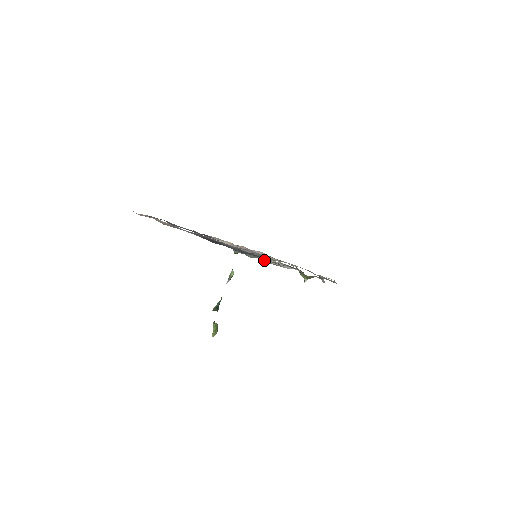
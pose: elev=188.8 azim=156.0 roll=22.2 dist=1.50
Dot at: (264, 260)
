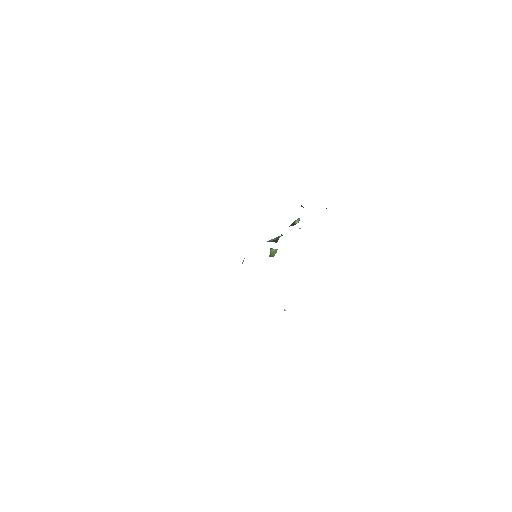
Dot at: occluded
